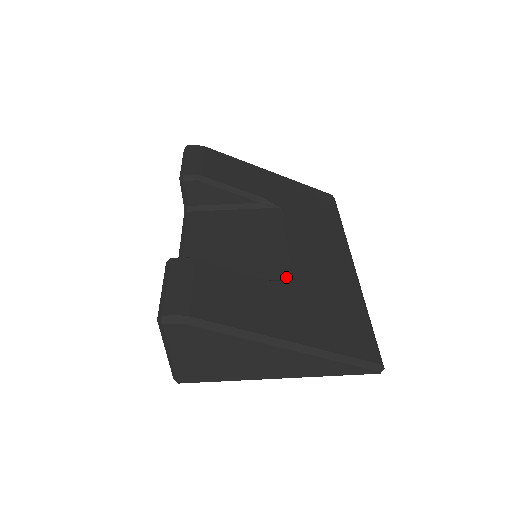
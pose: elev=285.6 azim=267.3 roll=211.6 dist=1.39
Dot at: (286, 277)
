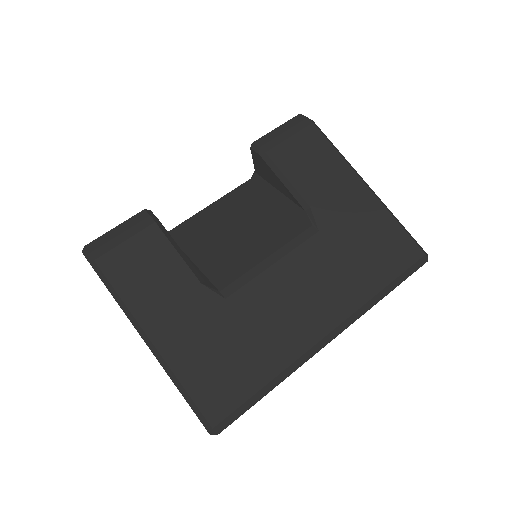
Dot at: (225, 292)
